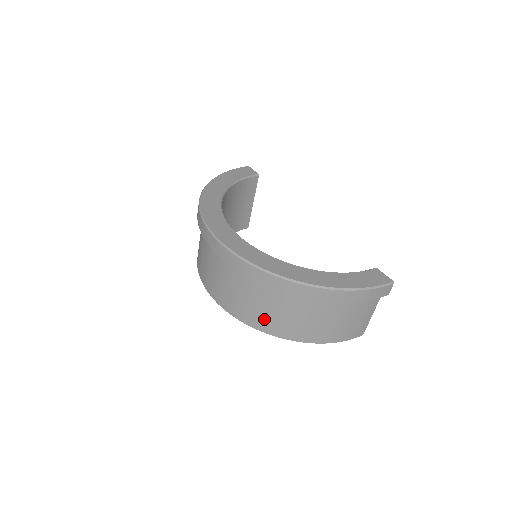
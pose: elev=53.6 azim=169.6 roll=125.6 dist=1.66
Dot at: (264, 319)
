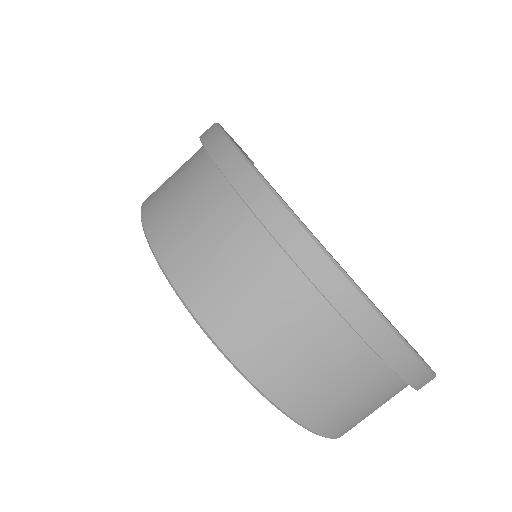
Dot at: (268, 356)
